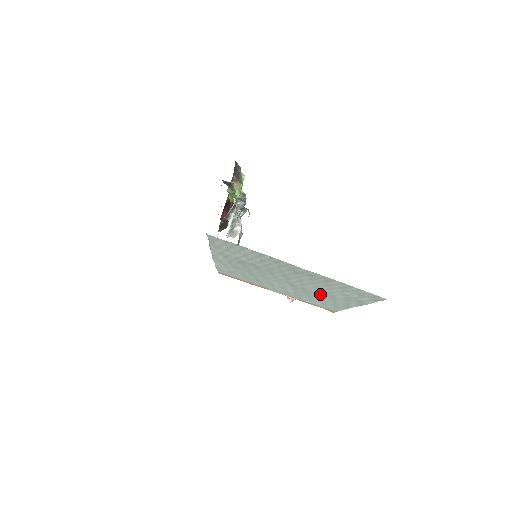
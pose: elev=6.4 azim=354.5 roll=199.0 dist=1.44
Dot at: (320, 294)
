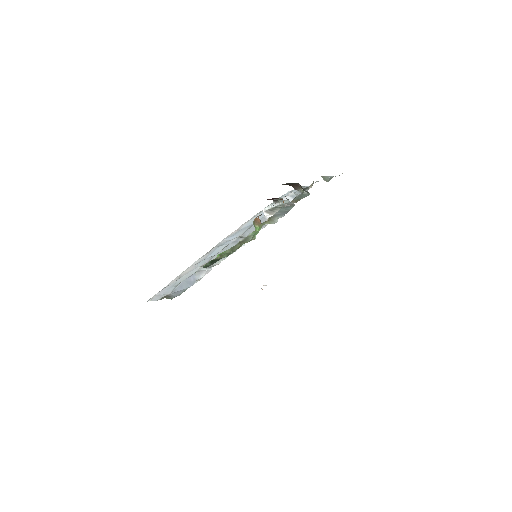
Dot at: occluded
